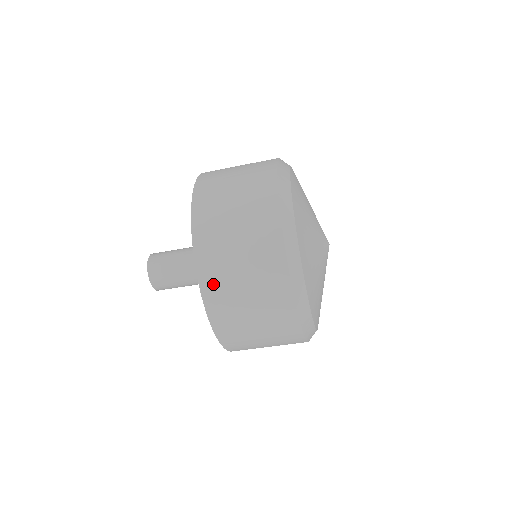
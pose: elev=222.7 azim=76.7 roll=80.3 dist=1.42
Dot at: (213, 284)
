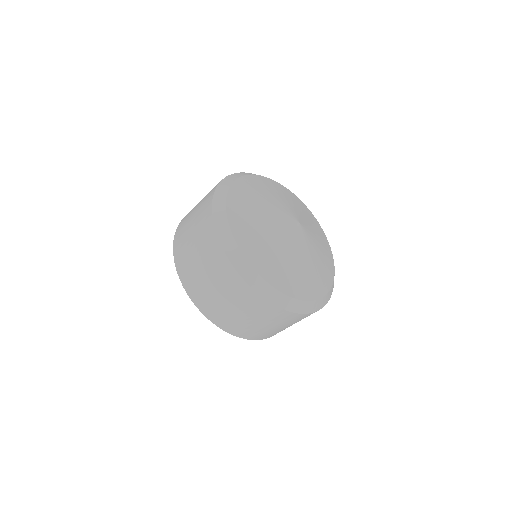
Dot at: (241, 332)
